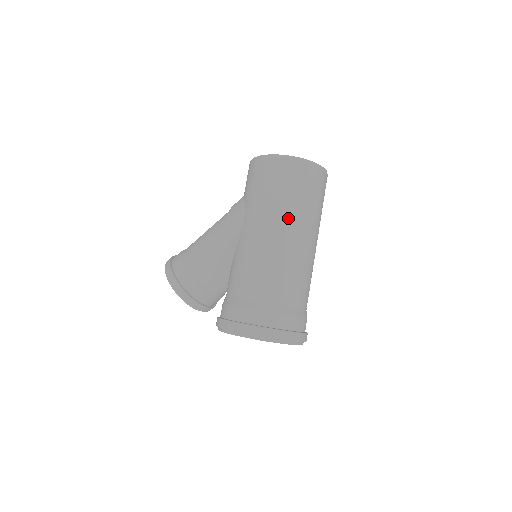
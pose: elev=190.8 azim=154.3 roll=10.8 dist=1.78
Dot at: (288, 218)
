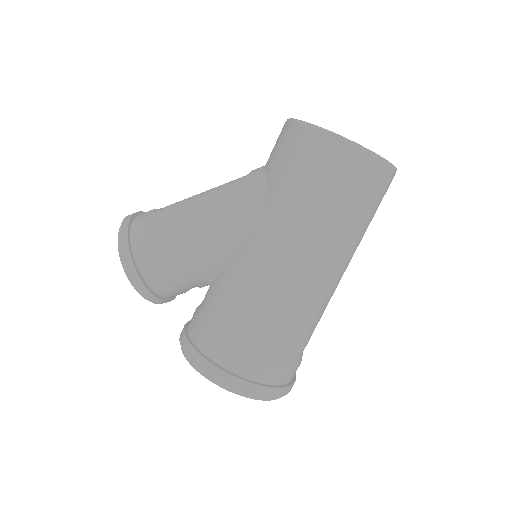
Dot at: (329, 242)
